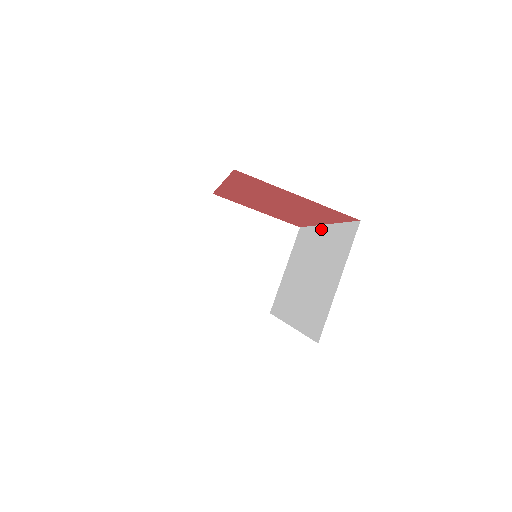
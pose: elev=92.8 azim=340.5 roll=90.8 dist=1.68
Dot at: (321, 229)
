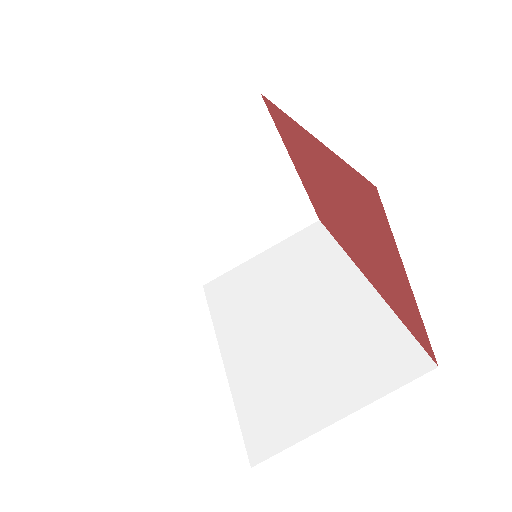
Dot at: (355, 275)
